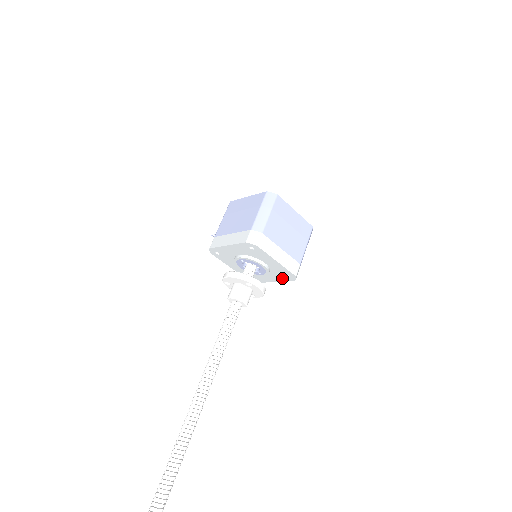
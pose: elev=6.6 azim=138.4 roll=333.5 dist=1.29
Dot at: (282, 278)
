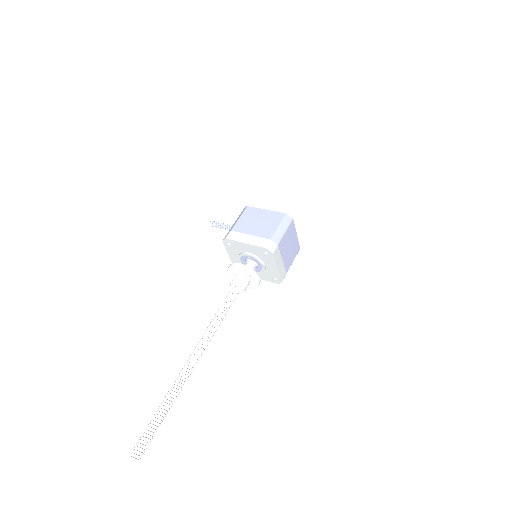
Dot at: (268, 279)
